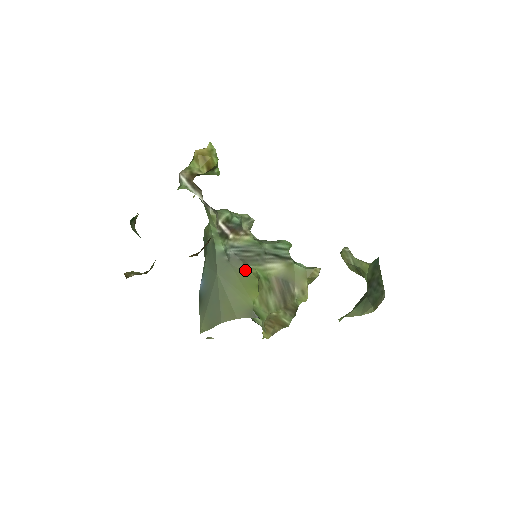
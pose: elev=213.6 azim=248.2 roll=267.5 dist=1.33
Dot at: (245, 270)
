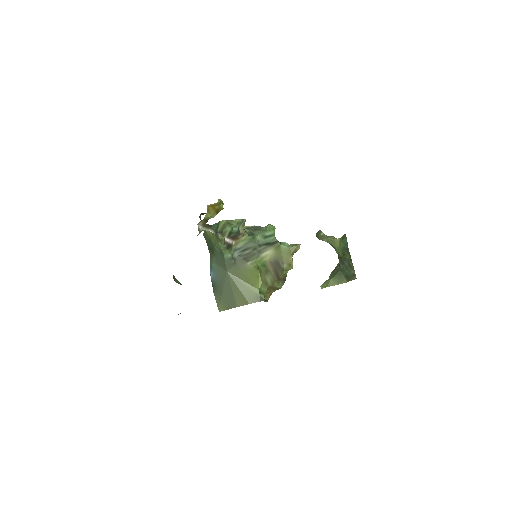
Dot at: (248, 266)
